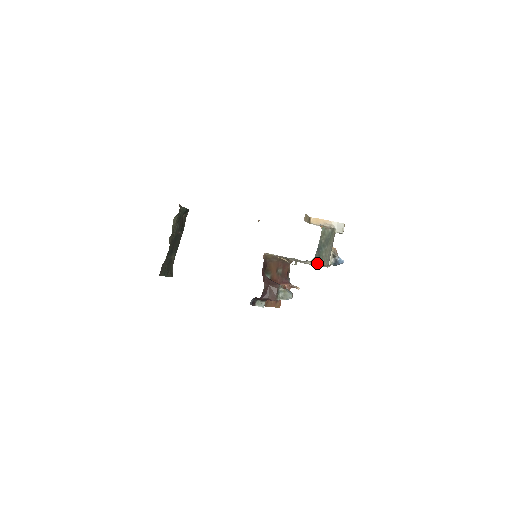
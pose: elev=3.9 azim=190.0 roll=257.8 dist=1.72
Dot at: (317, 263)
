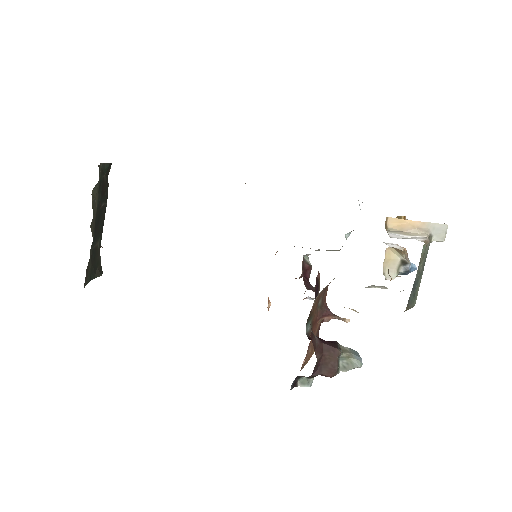
Dot at: (409, 308)
